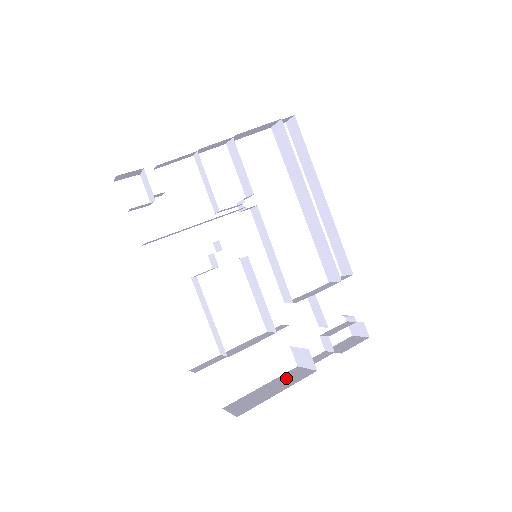
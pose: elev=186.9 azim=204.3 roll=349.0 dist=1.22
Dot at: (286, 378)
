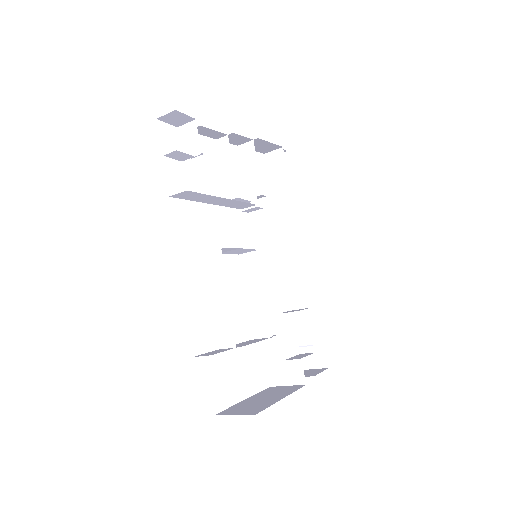
Dot at: (272, 392)
